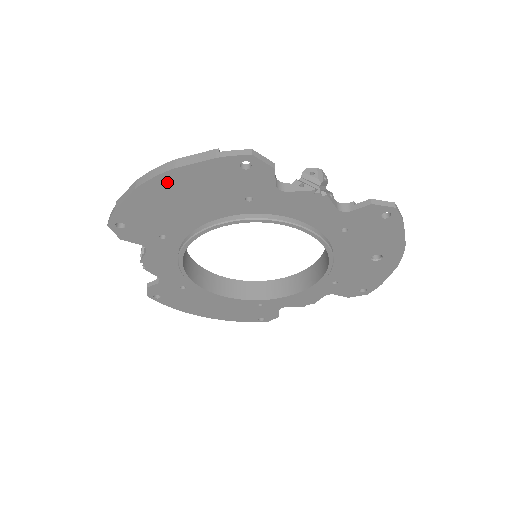
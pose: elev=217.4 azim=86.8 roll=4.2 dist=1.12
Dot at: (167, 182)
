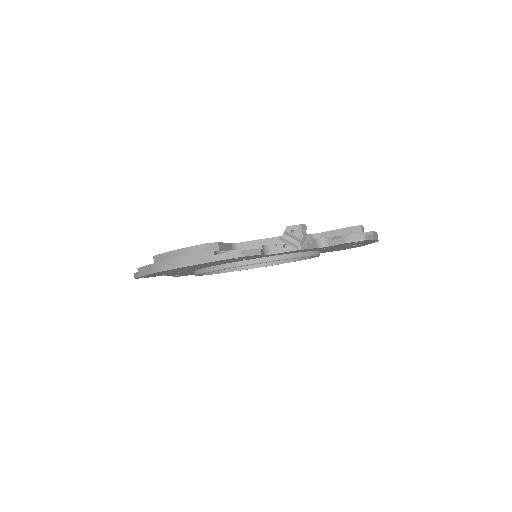
Dot at: (177, 269)
